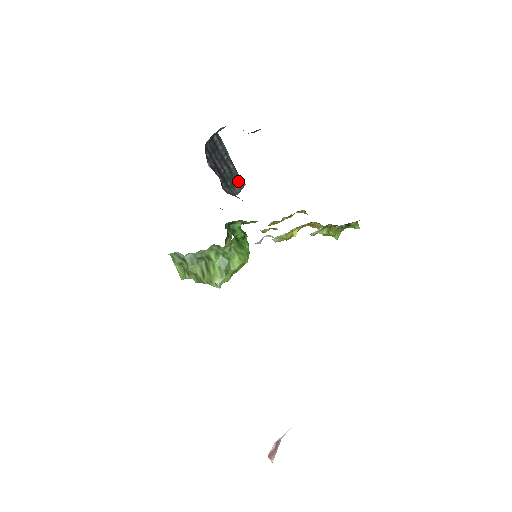
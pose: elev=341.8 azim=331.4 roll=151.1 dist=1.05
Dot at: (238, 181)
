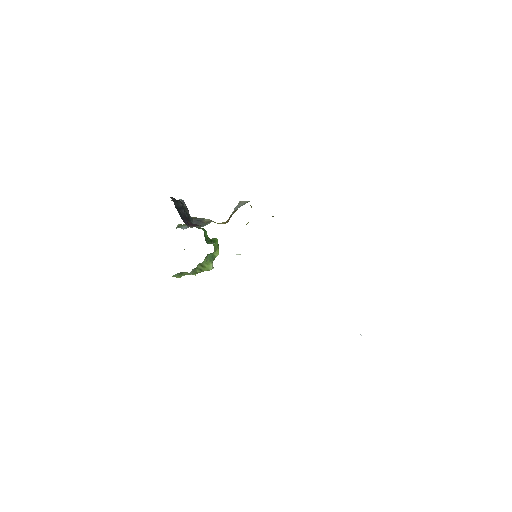
Dot at: (184, 206)
